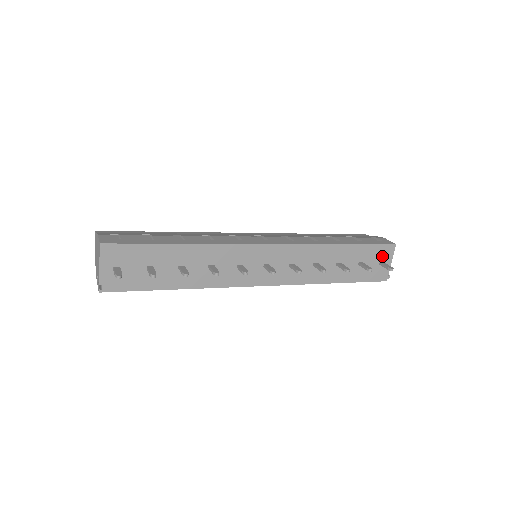
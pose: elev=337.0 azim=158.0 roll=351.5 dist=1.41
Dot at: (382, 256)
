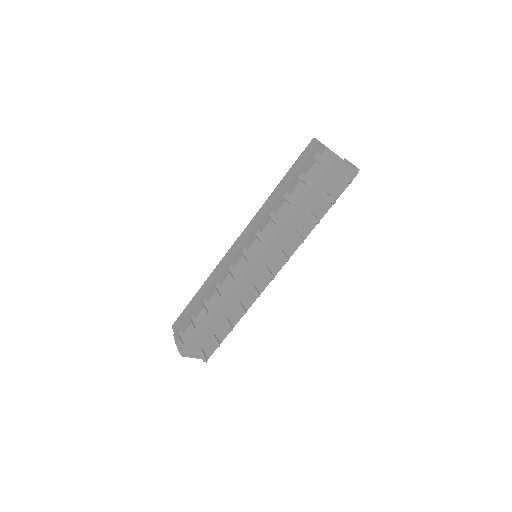
Dot at: (336, 172)
